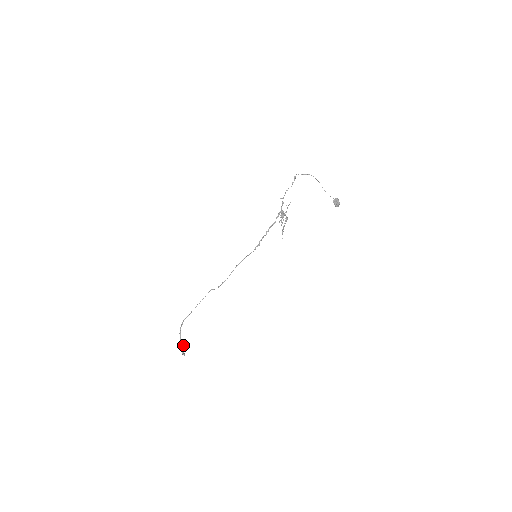
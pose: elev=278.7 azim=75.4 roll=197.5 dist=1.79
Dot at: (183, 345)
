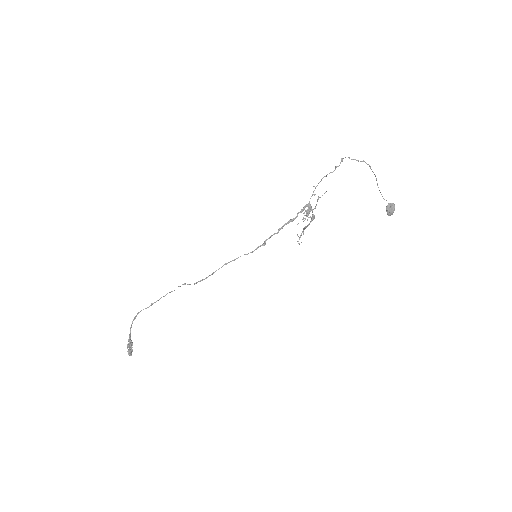
Dot at: (132, 343)
